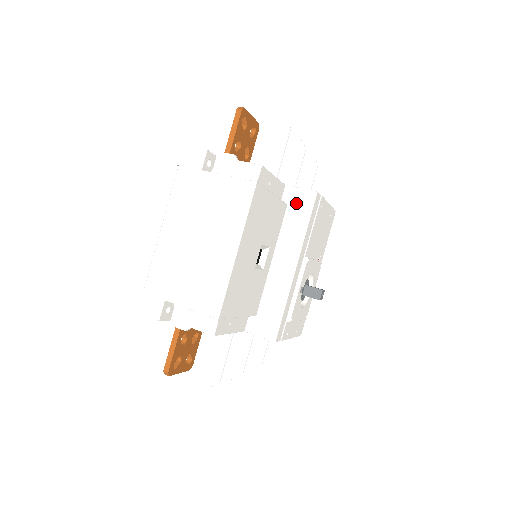
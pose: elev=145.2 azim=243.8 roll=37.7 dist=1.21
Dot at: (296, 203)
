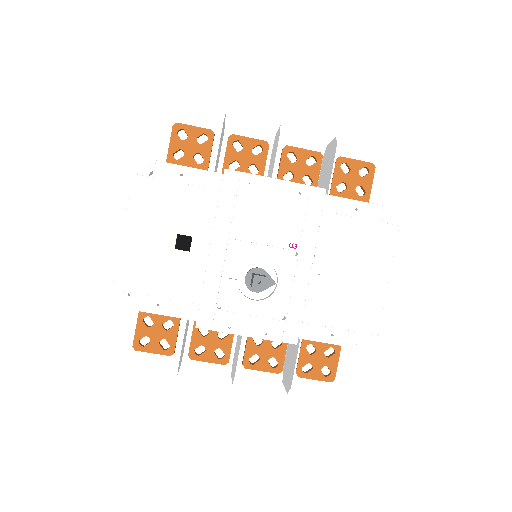
Dot at: occluded
